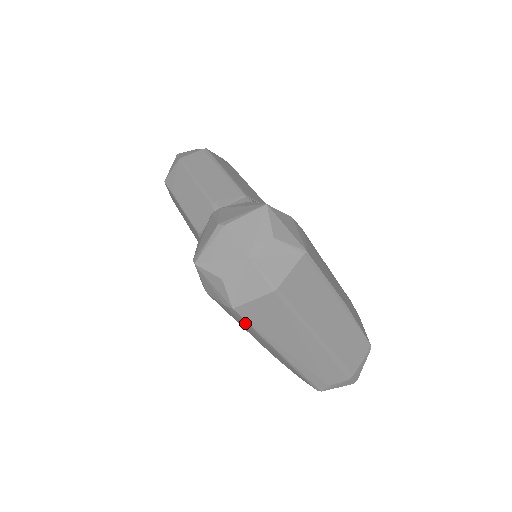
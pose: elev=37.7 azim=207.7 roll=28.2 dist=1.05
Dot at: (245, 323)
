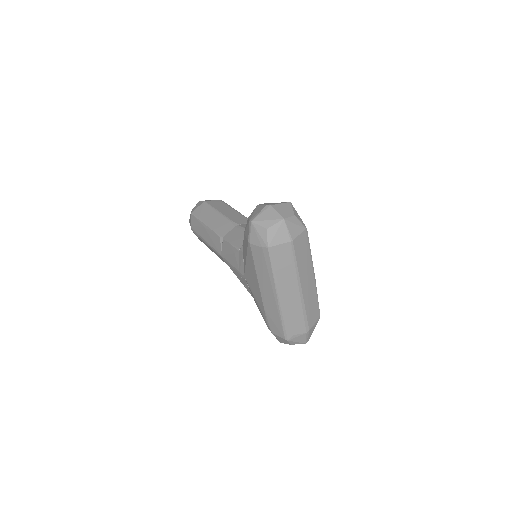
Dot at: (268, 263)
